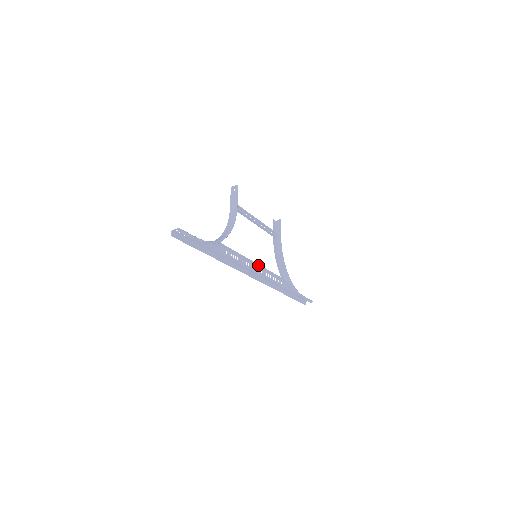
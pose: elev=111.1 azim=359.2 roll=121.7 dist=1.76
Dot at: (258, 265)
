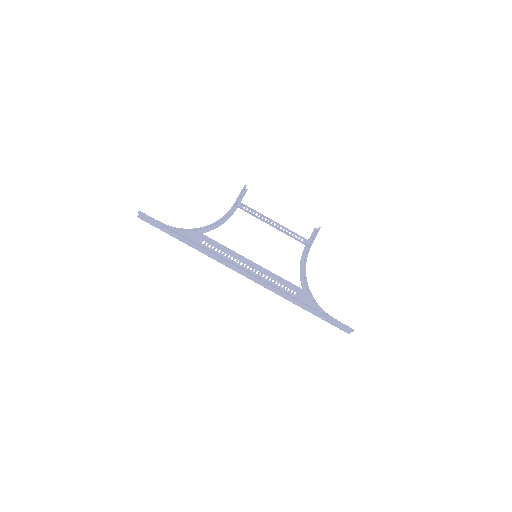
Dot at: (259, 266)
